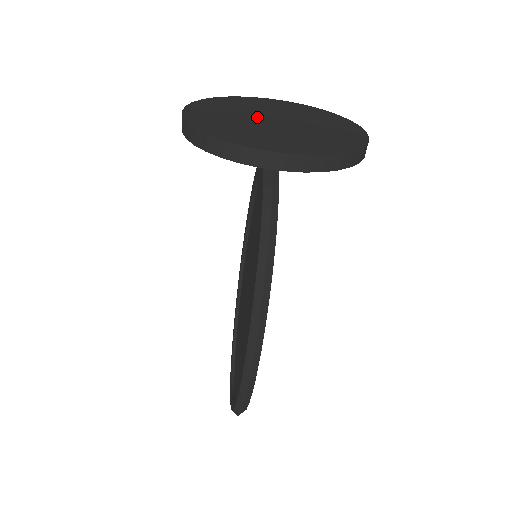
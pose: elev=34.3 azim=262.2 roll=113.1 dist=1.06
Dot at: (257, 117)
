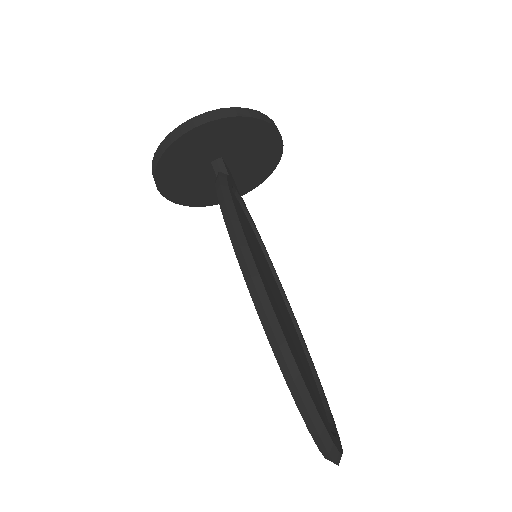
Dot at: occluded
